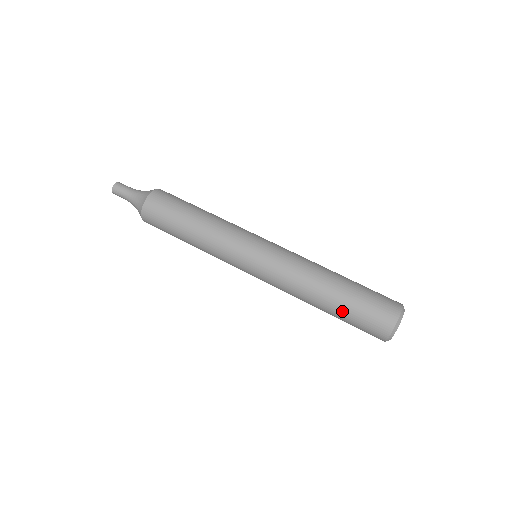
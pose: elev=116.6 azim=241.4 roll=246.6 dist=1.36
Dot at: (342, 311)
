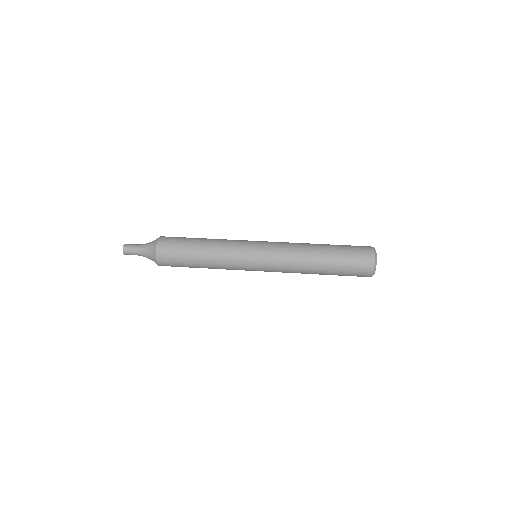
Dot at: (335, 268)
